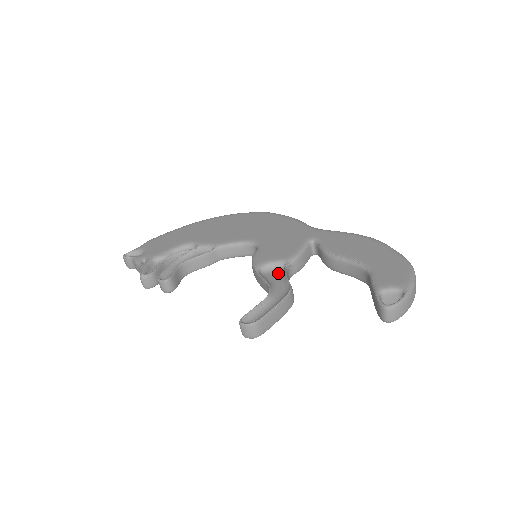
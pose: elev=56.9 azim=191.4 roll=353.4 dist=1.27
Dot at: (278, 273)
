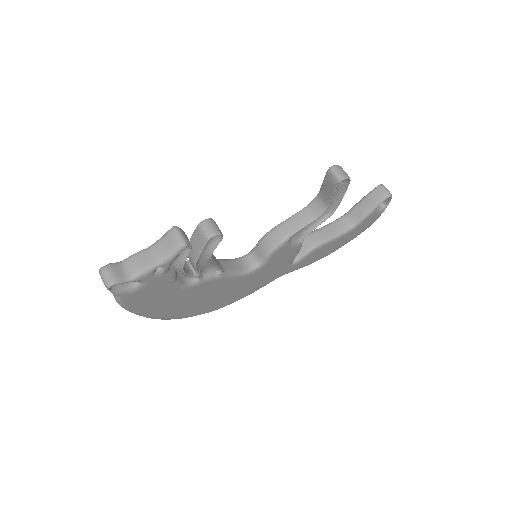
Dot at: occluded
